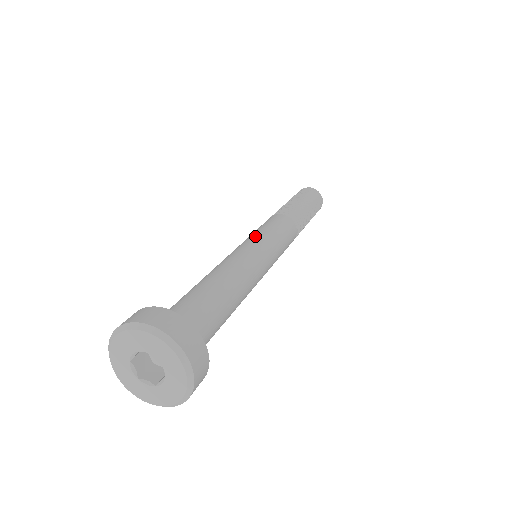
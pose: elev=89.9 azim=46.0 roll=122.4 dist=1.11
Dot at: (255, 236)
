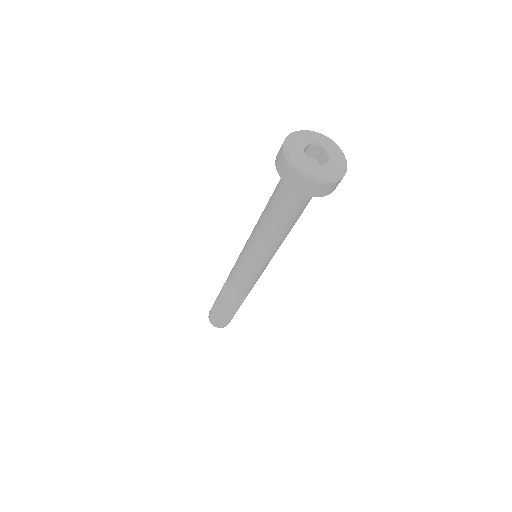
Dot at: occluded
